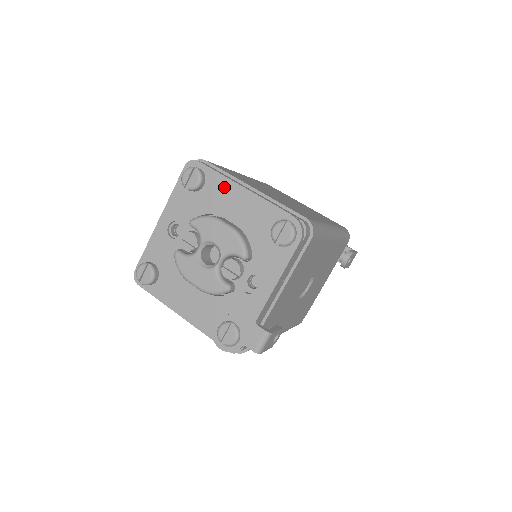
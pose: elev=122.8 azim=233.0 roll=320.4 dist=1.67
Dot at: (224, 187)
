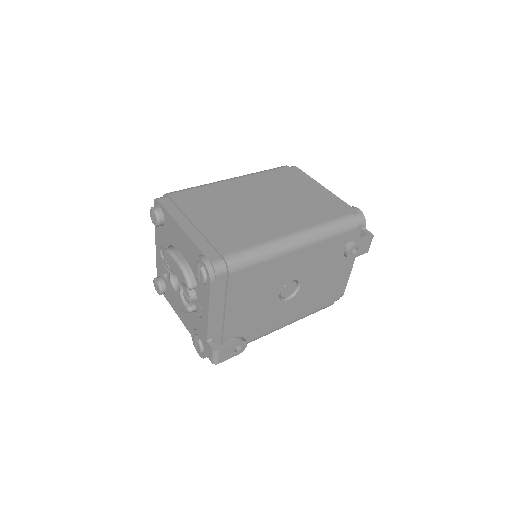
Dot at: (172, 225)
